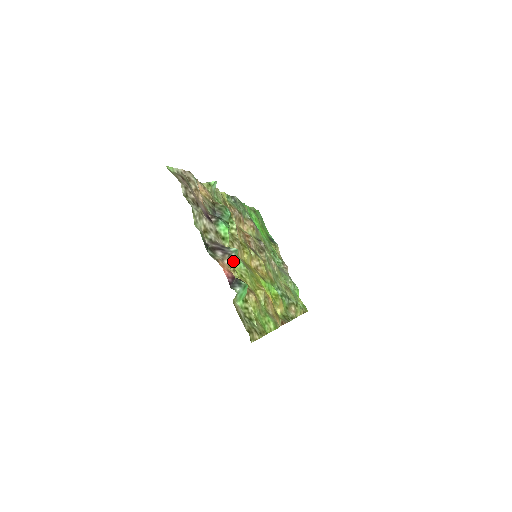
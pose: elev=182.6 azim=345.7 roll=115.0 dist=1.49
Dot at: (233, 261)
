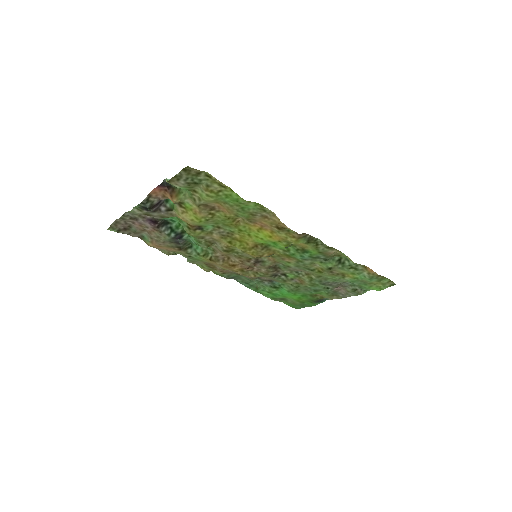
Dot at: occluded
